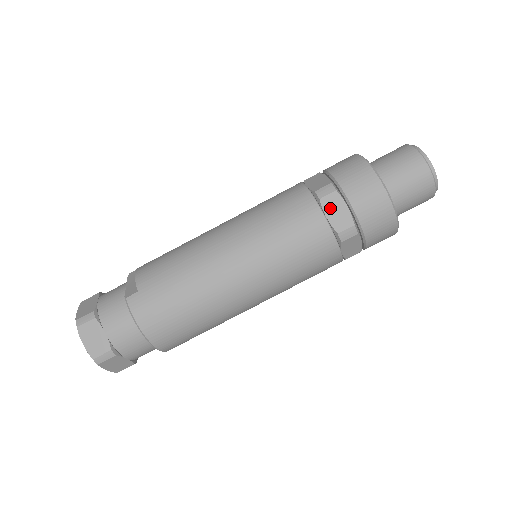
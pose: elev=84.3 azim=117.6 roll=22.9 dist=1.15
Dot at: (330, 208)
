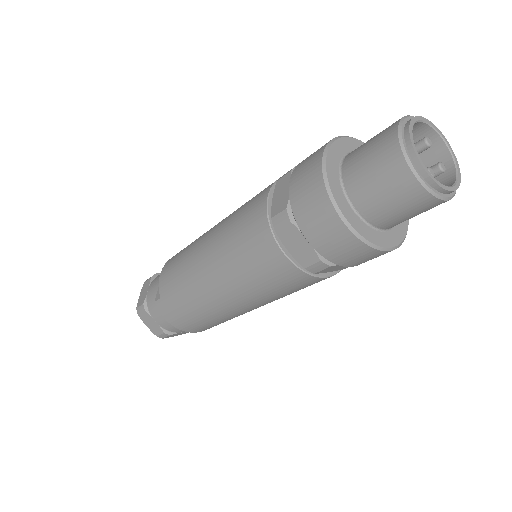
Dot at: (289, 241)
